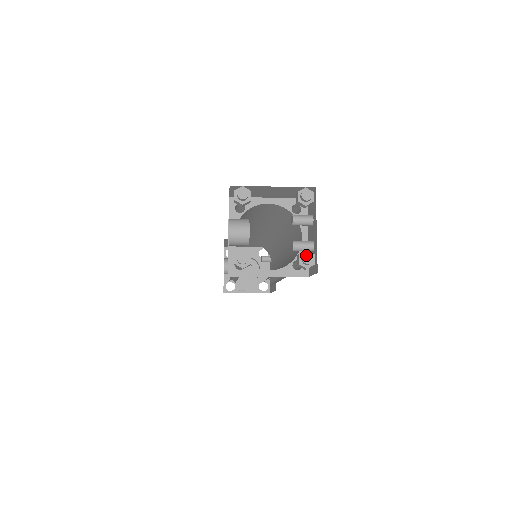
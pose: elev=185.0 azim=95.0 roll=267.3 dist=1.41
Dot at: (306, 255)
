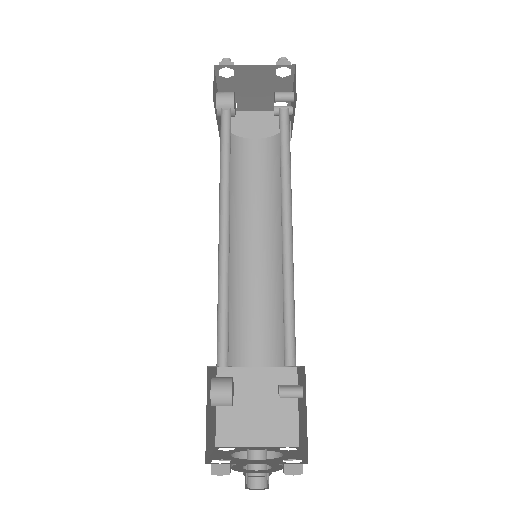
Dot at: occluded
